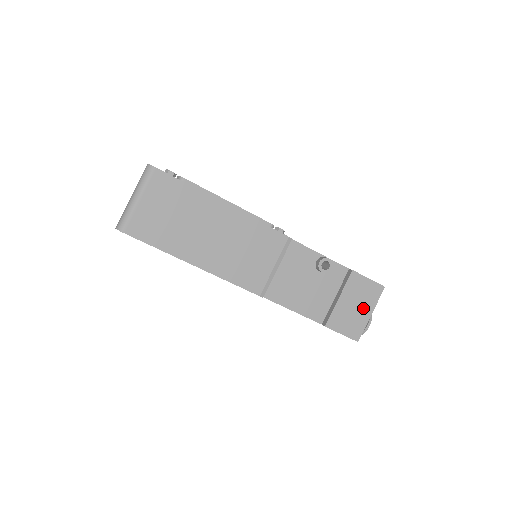
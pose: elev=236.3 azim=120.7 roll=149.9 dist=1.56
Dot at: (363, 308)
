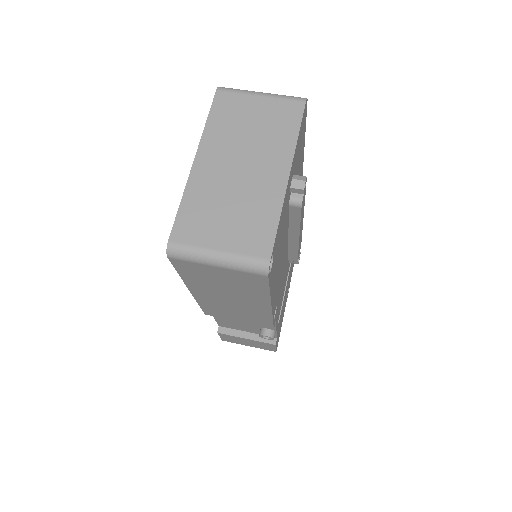
Dot at: (250, 344)
